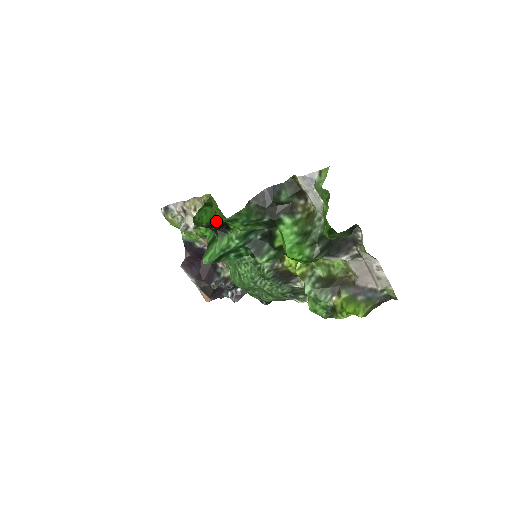
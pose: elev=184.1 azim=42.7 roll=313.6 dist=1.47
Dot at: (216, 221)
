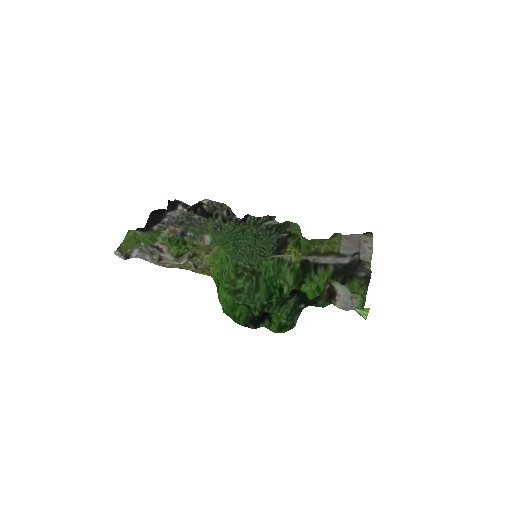
Dot at: (262, 324)
